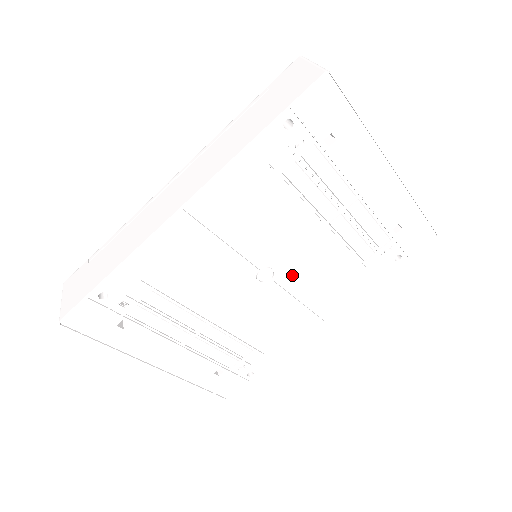
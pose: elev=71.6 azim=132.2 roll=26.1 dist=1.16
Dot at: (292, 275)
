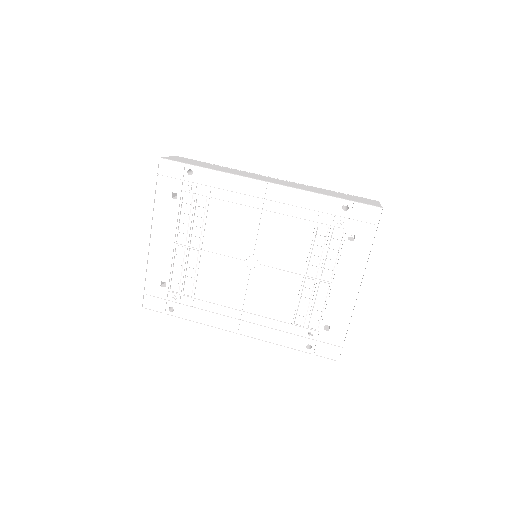
Dot at: (260, 281)
